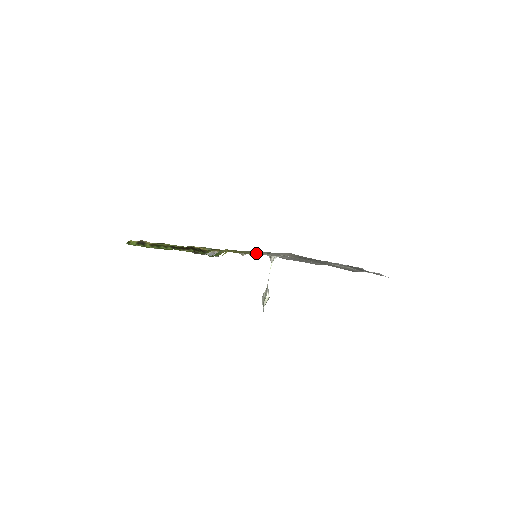
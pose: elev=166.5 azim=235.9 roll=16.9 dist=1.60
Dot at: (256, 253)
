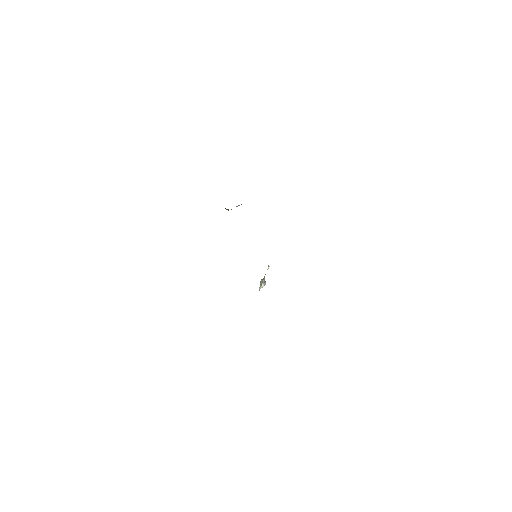
Dot at: occluded
